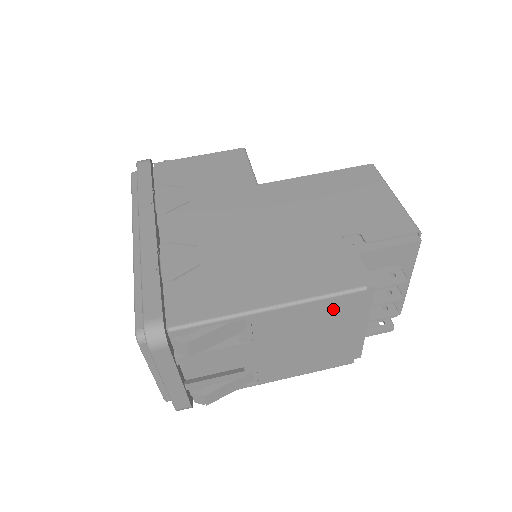
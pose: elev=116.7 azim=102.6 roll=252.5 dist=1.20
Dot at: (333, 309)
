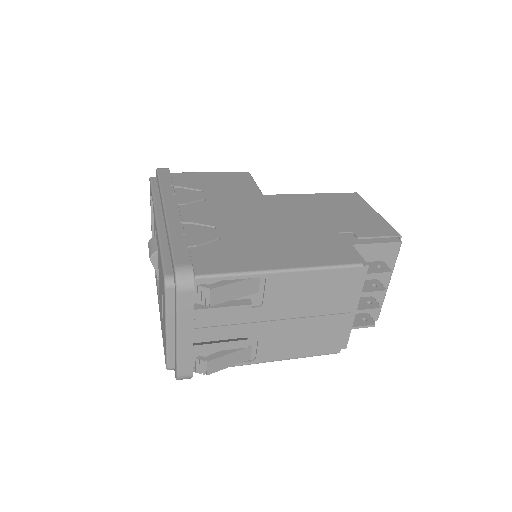
Dot at: (333, 282)
